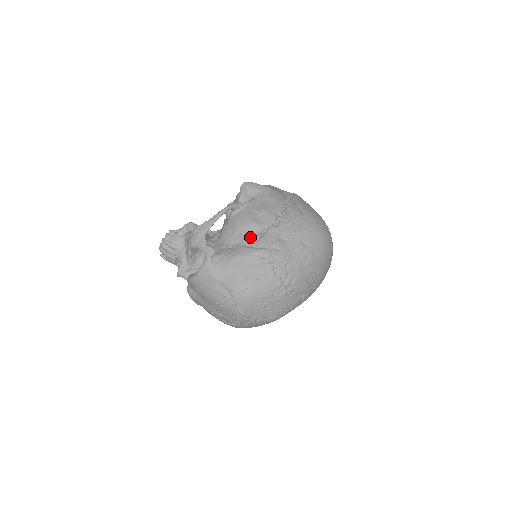
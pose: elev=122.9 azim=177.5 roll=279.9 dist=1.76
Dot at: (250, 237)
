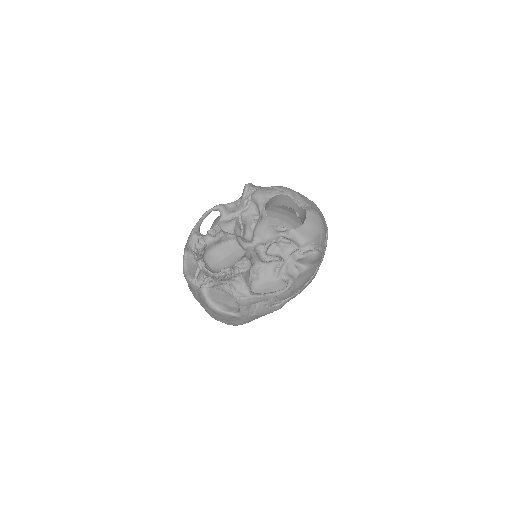
Dot at: (275, 303)
